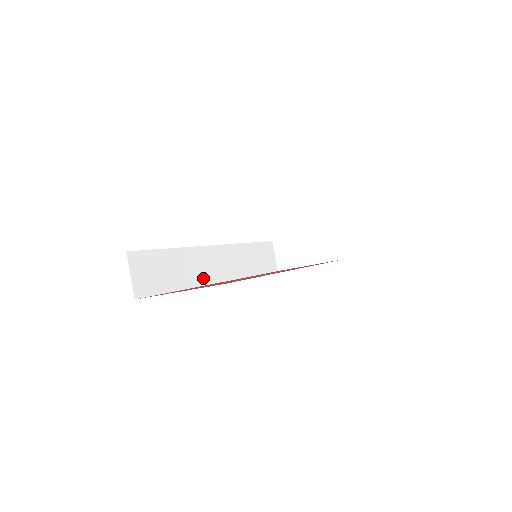
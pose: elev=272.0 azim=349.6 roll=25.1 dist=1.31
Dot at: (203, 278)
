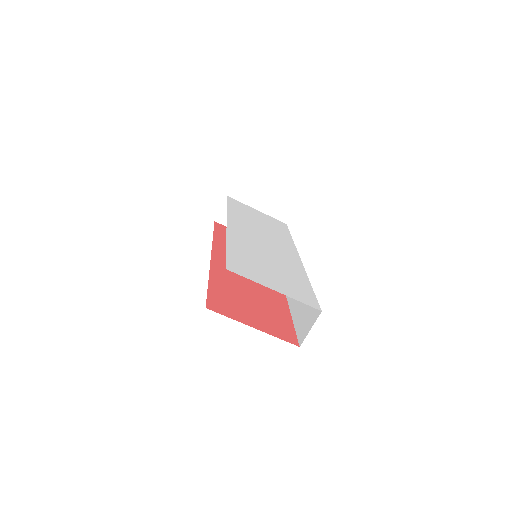
Dot at: occluded
